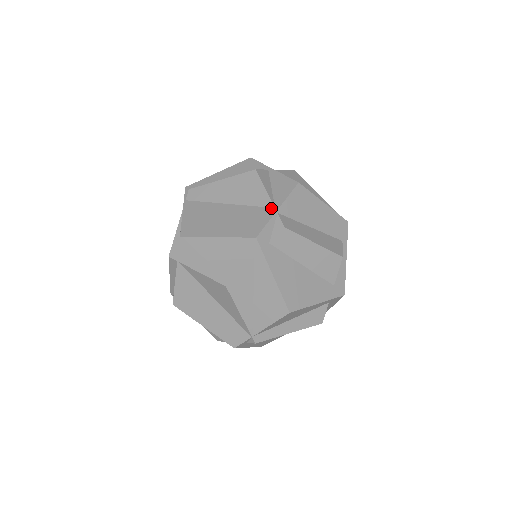
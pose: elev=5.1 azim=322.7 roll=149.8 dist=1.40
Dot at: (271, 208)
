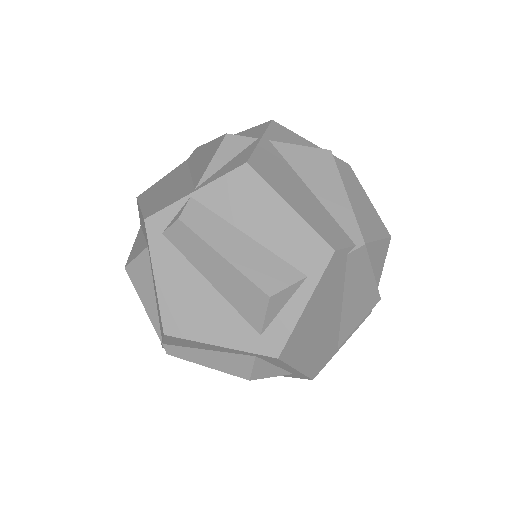
Dot at: (193, 188)
